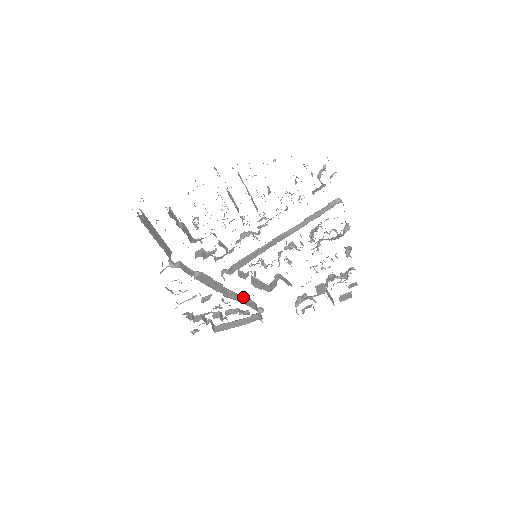
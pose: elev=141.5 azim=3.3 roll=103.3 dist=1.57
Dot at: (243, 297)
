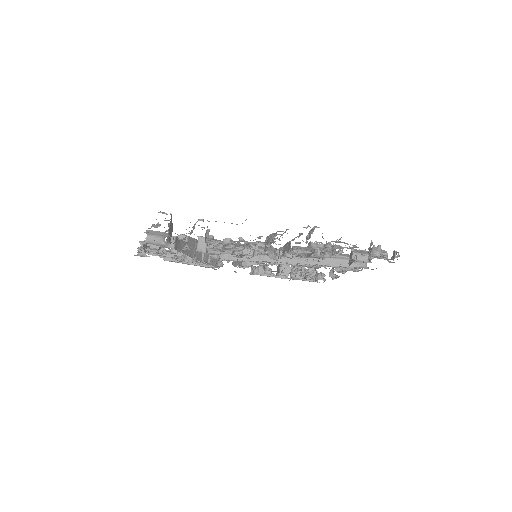
Dot at: occluded
